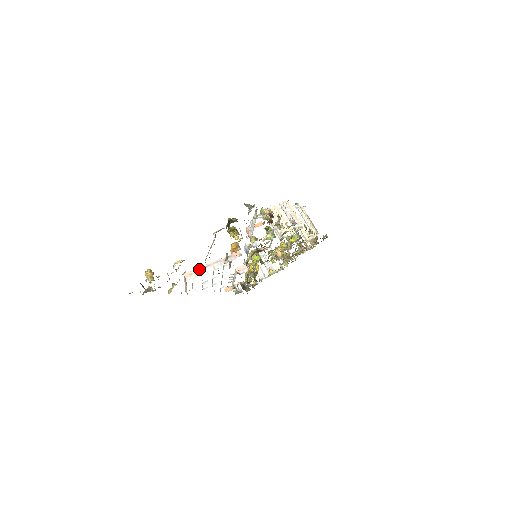
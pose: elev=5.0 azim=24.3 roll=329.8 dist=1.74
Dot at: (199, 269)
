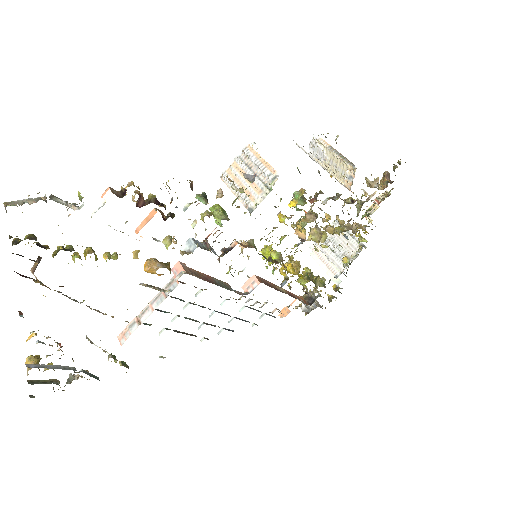
Dot at: (134, 321)
